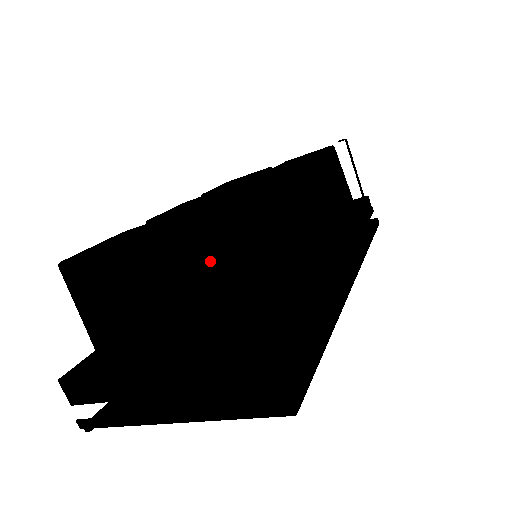
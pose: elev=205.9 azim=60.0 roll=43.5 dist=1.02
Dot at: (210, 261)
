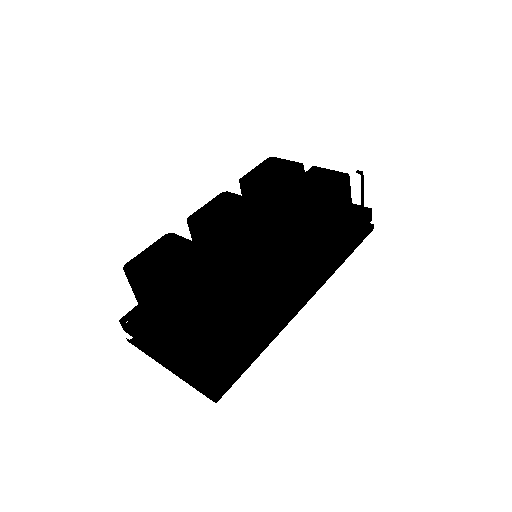
Dot at: (195, 322)
